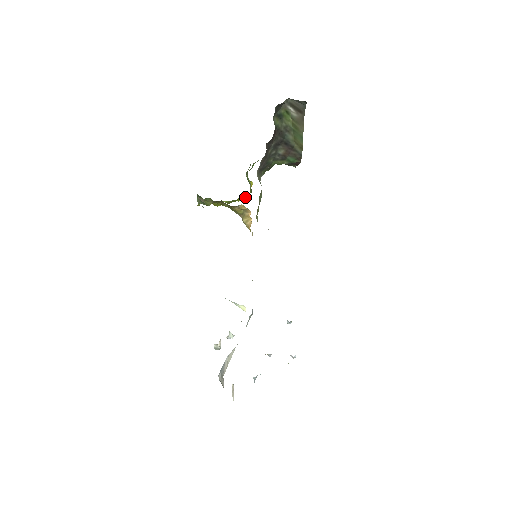
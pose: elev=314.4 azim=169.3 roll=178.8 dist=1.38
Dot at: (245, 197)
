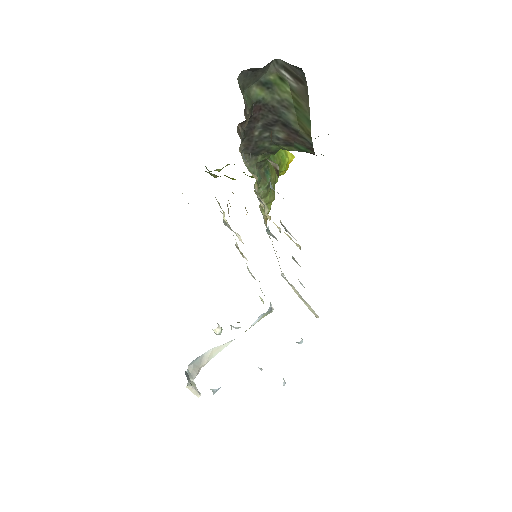
Dot at: (280, 173)
